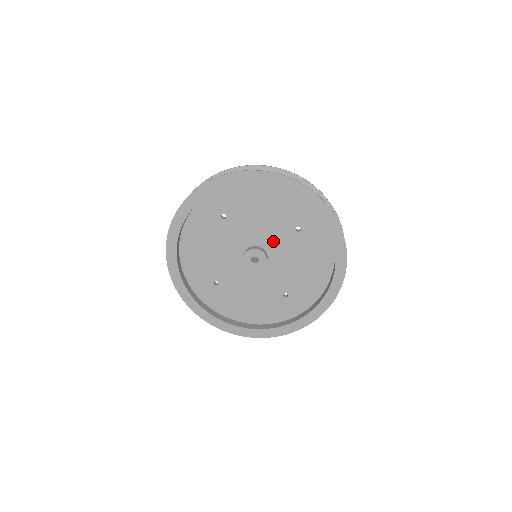
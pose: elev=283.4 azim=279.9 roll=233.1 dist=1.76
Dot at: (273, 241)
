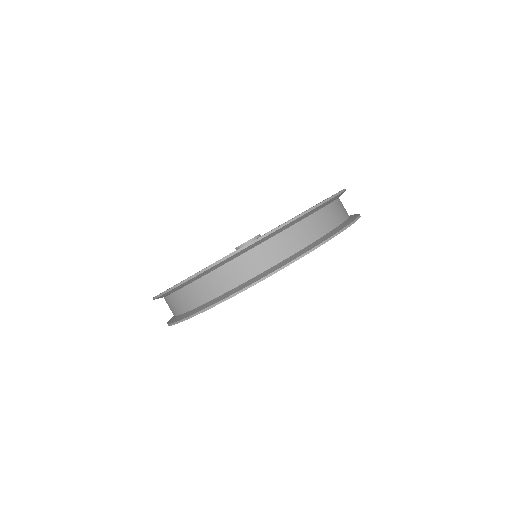
Dot at: occluded
